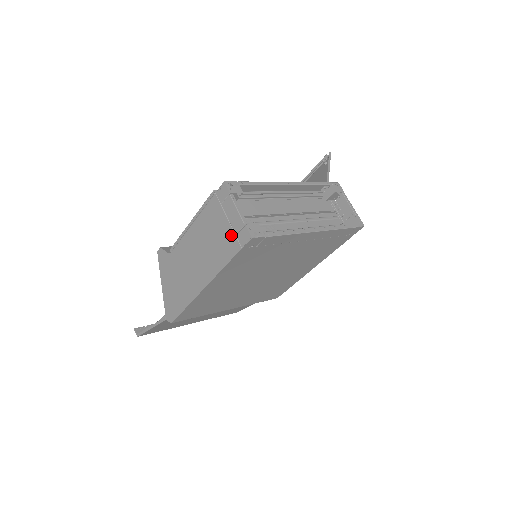
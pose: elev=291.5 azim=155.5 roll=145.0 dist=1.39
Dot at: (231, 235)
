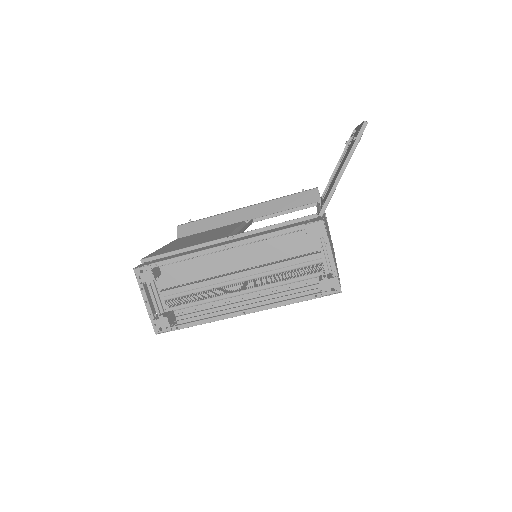
Dot at: (157, 308)
